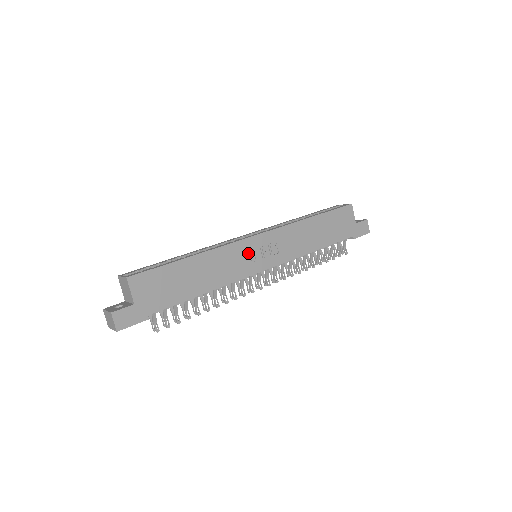
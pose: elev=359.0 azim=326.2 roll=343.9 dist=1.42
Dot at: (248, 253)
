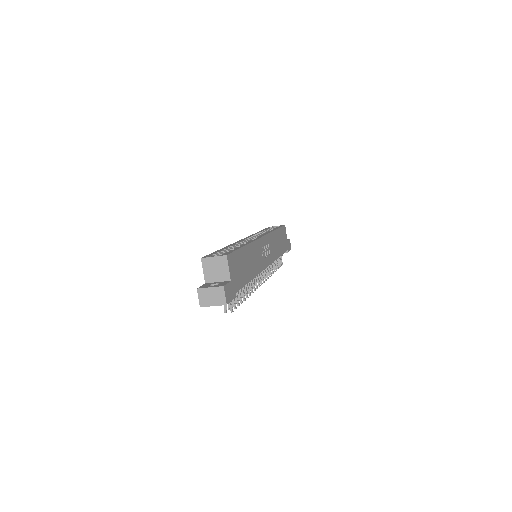
Dot at: (261, 250)
